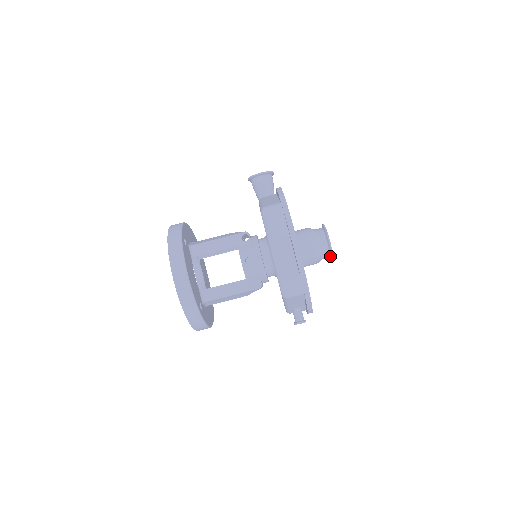
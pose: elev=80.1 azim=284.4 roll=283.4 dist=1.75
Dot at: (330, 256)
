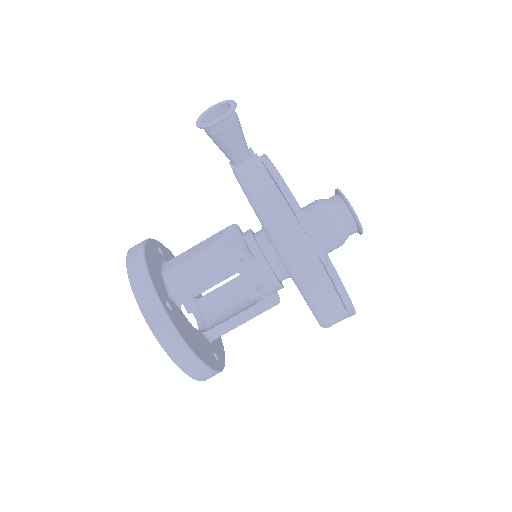
Dot at: (357, 232)
